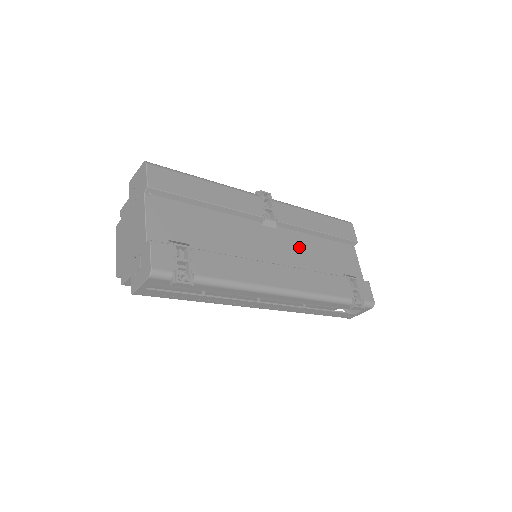
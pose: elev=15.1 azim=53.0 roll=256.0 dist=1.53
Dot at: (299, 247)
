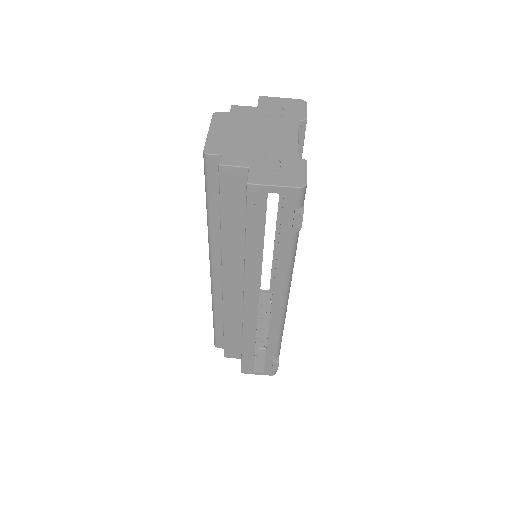
Dot at: occluded
